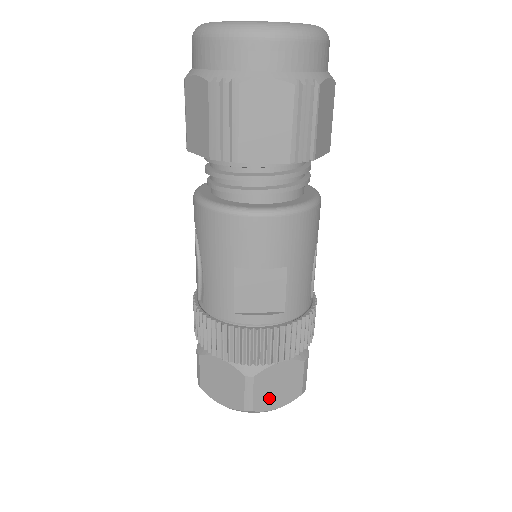
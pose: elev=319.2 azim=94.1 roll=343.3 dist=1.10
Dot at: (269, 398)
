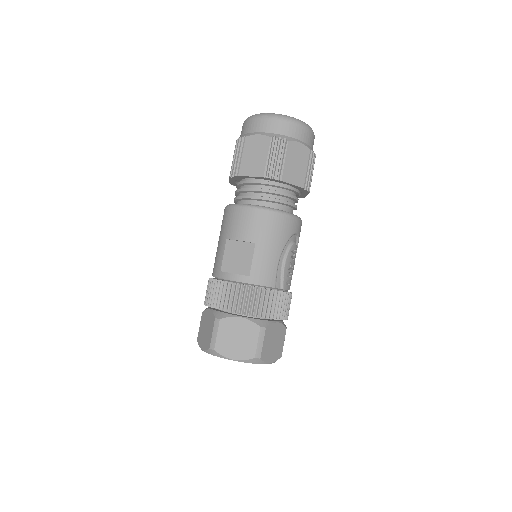
Dot at: (228, 345)
